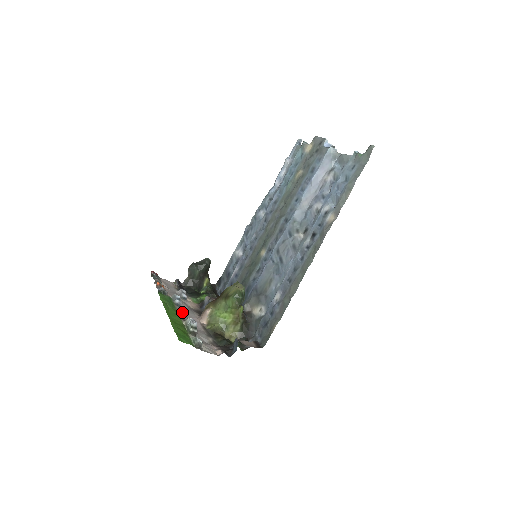
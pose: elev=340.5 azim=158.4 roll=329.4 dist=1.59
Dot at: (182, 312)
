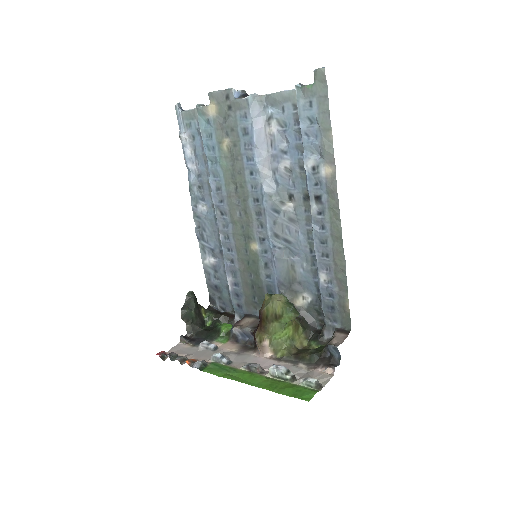
Dot at: (251, 368)
